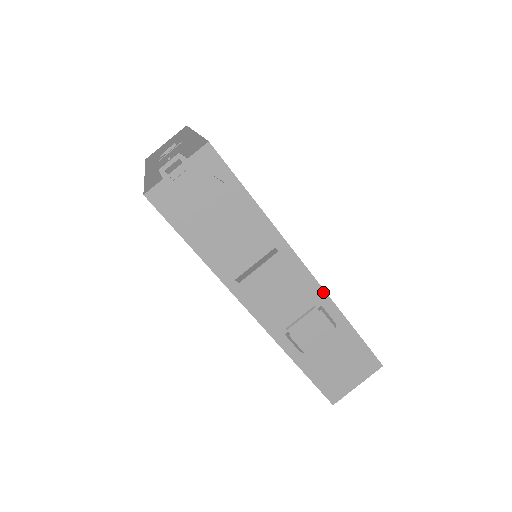
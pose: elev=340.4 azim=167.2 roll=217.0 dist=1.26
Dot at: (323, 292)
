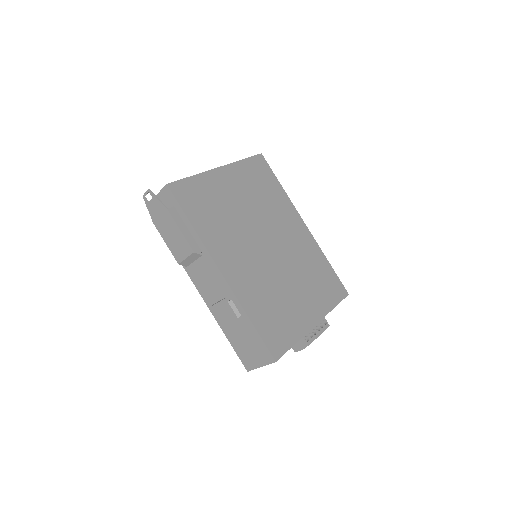
Dot at: (231, 291)
